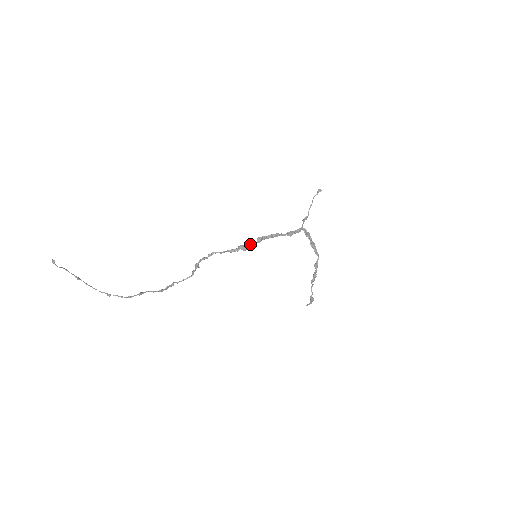
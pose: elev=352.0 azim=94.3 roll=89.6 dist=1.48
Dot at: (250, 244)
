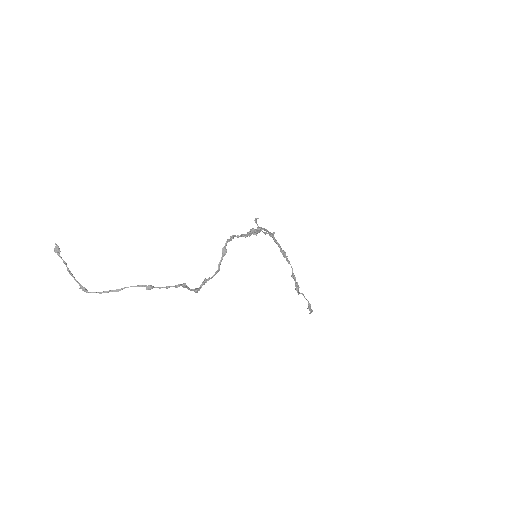
Dot at: (256, 230)
